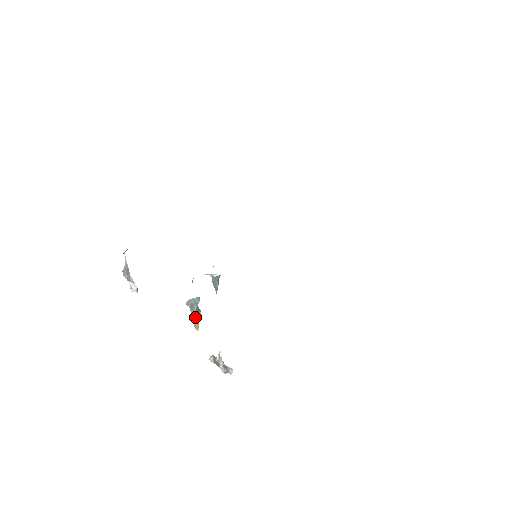
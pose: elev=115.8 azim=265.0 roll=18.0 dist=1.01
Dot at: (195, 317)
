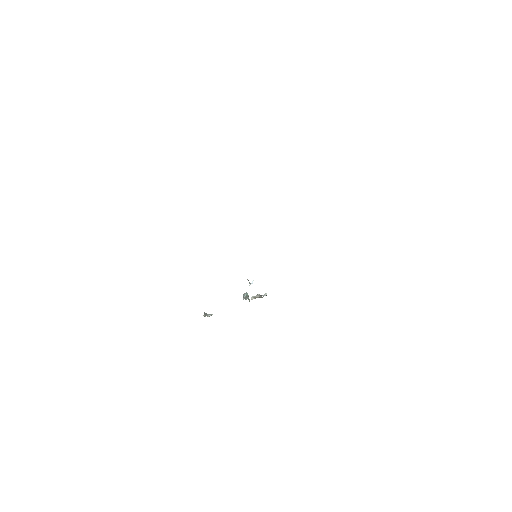
Dot at: (248, 299)
